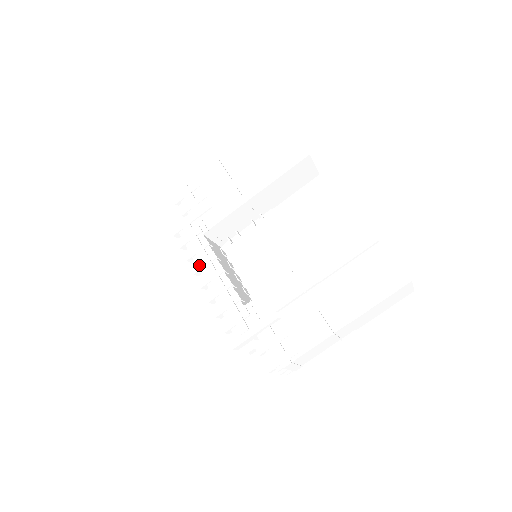
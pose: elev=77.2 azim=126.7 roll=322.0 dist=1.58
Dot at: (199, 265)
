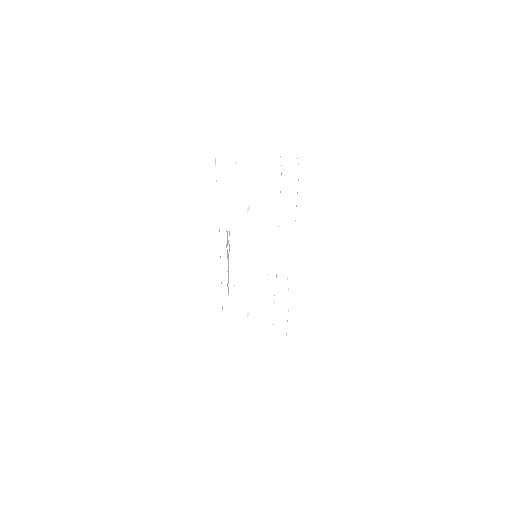
Dot at: (208, 254)
